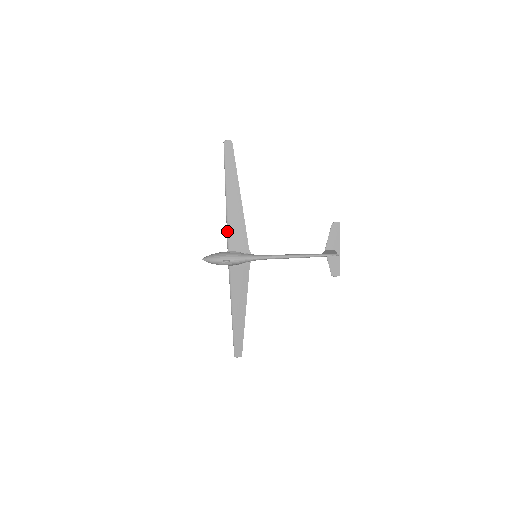
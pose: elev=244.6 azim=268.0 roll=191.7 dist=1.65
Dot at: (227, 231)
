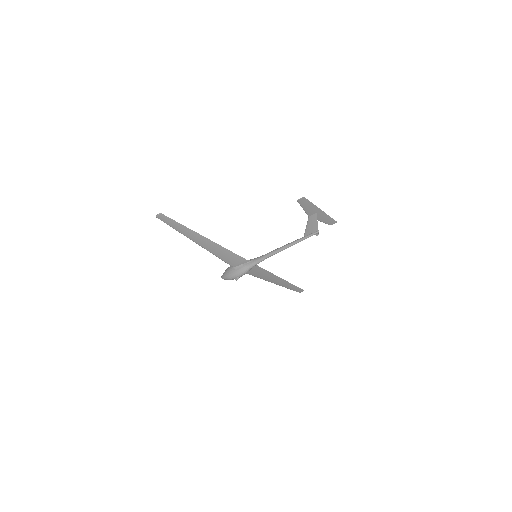
Dot at: occluded
